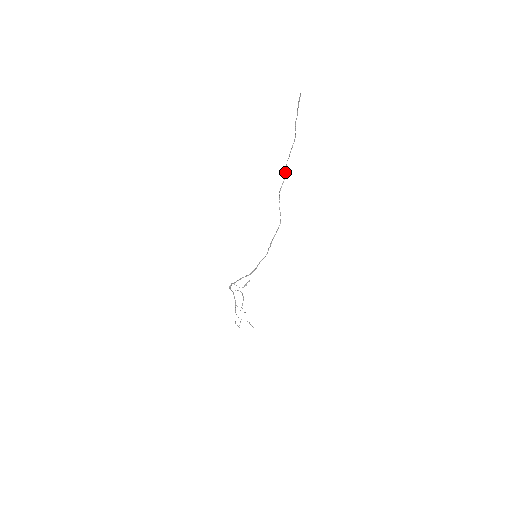
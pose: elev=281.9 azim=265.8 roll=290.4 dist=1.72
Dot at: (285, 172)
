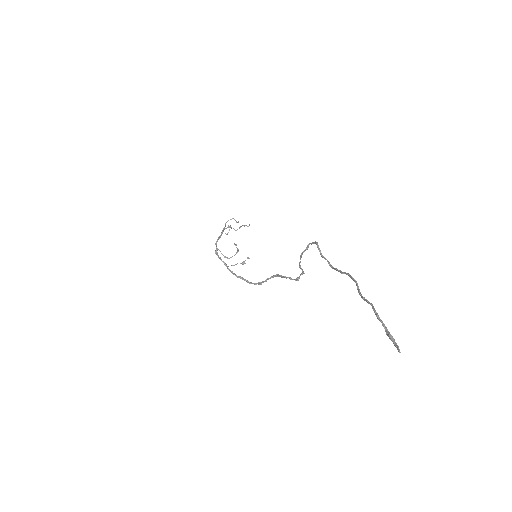
Dot at: (313, 243)
